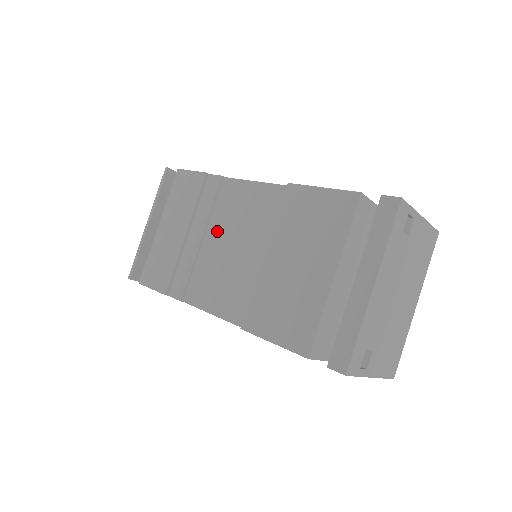
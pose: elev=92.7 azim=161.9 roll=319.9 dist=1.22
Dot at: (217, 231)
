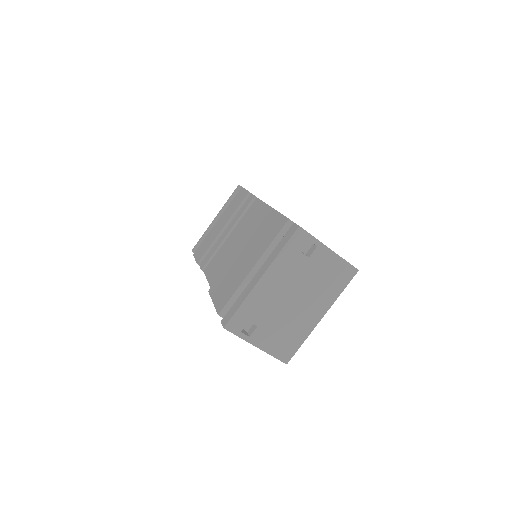
Dot at: (236, 231)
